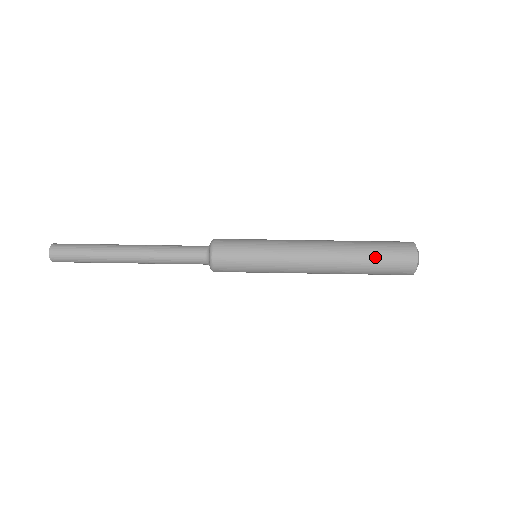
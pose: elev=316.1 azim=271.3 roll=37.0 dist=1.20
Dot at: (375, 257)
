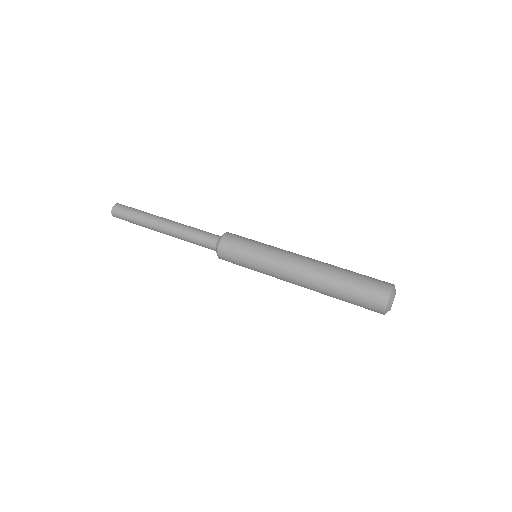
Dot at: (352, 280)
